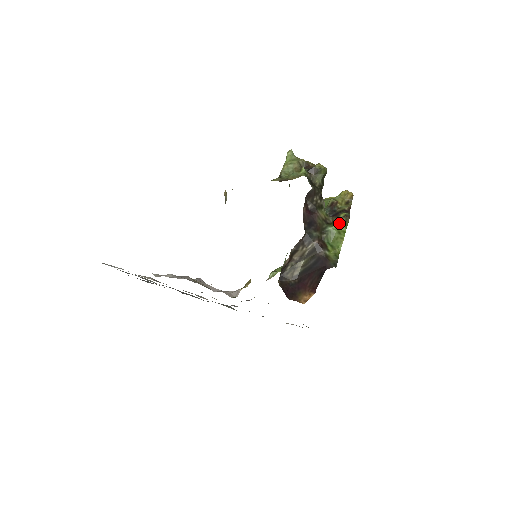
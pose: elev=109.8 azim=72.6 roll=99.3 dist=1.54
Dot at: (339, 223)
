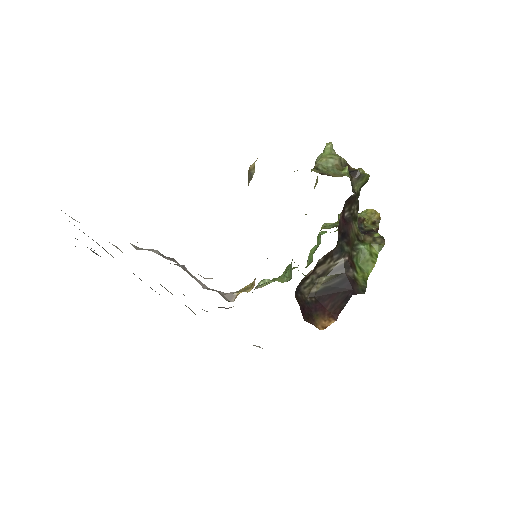
Dot at: (373, 243)
